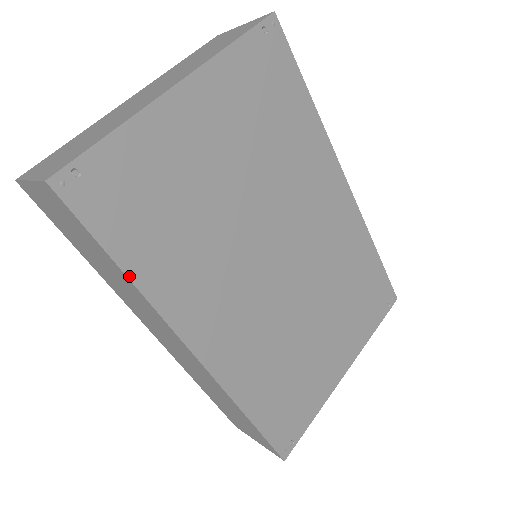
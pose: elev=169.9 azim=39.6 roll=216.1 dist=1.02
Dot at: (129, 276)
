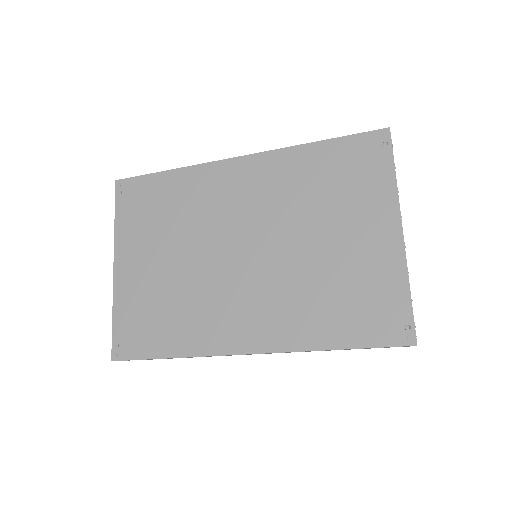
Dot at: (174, 357)
